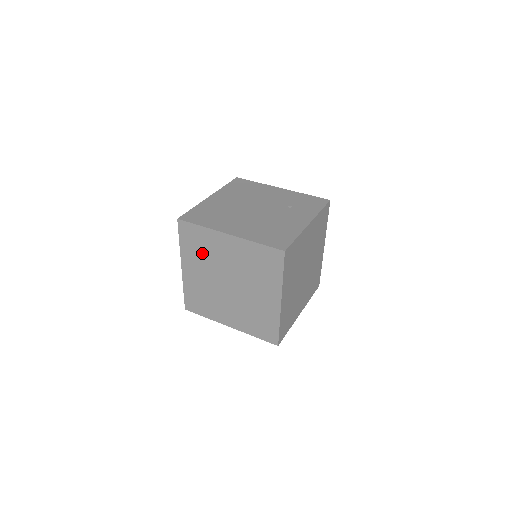
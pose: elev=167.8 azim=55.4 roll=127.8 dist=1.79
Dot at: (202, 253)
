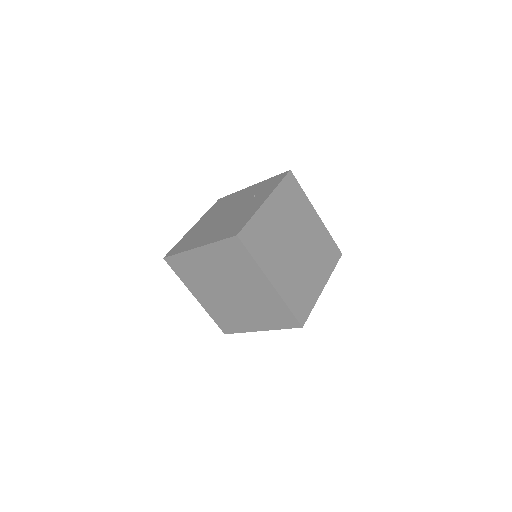
Dot at: (196, 276)
